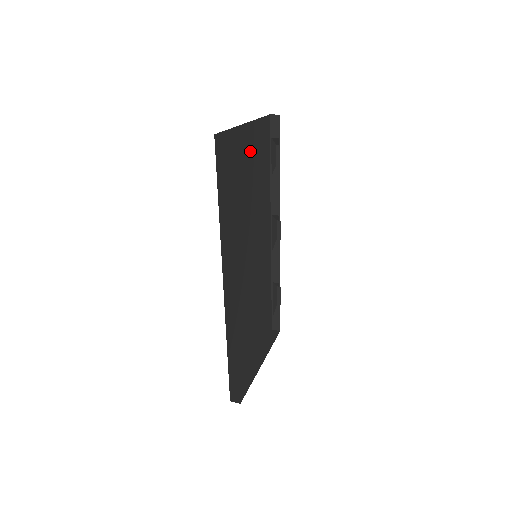
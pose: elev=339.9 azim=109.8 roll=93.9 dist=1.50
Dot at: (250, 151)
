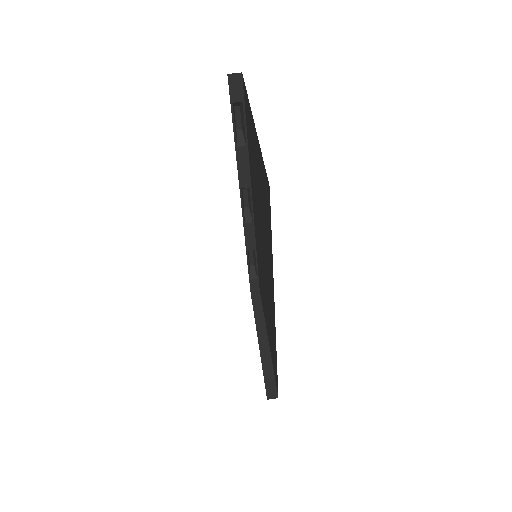
Dot at: occluded
